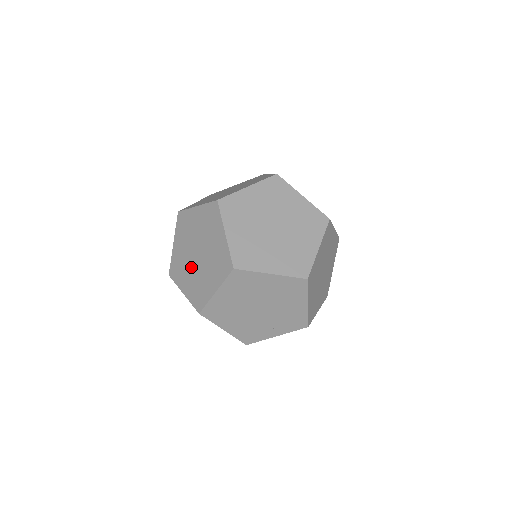
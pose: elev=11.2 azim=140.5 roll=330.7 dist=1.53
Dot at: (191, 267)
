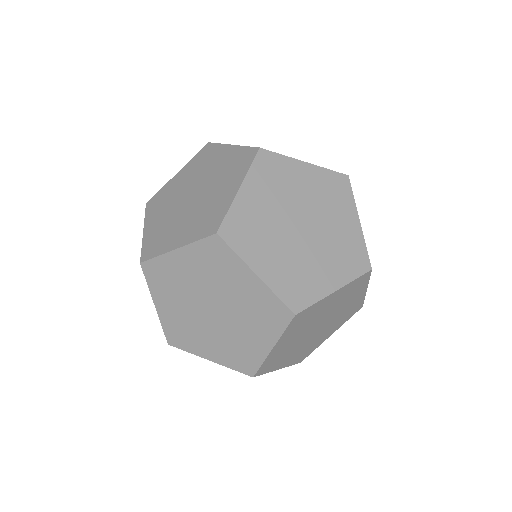
Dot at: occluded
